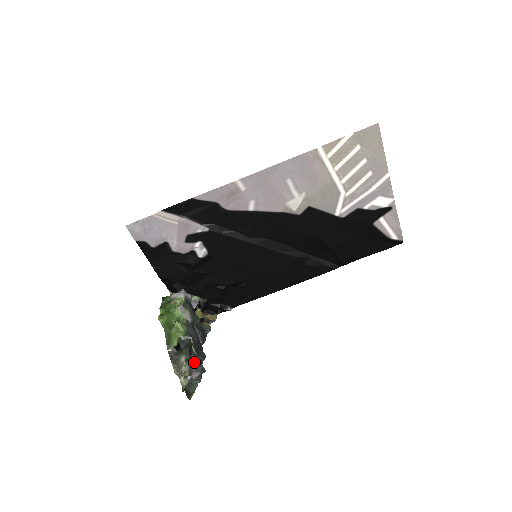
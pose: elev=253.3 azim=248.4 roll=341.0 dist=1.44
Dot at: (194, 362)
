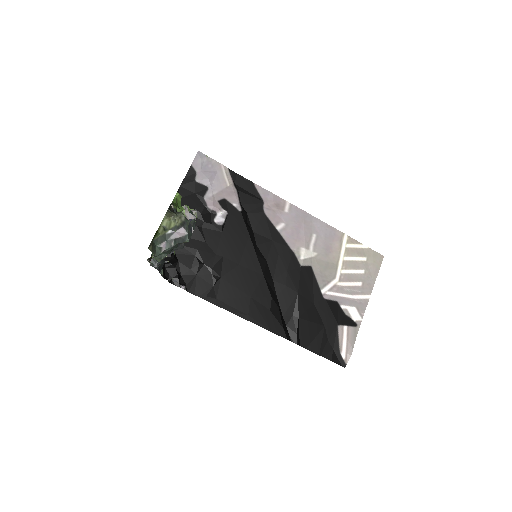
Dot at: (191, 223)
